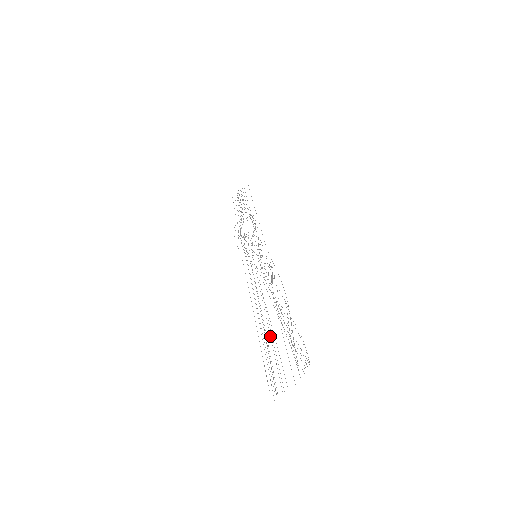
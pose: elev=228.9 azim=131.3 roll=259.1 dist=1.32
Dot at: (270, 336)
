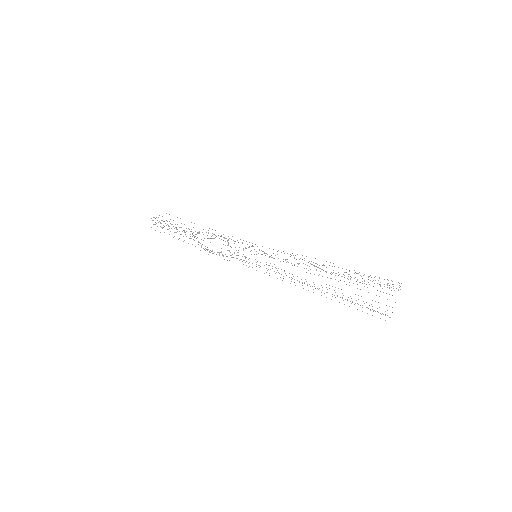
Dot at: occluded
